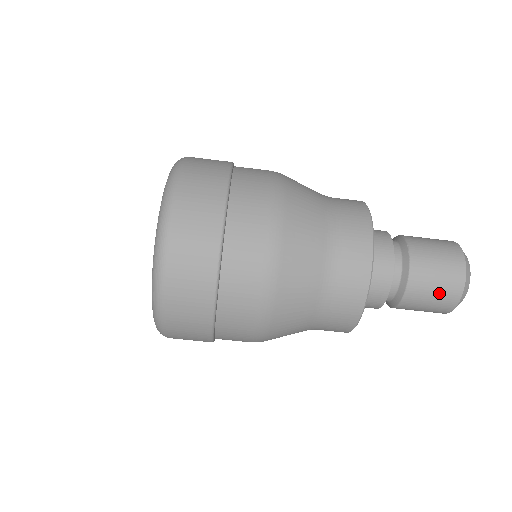
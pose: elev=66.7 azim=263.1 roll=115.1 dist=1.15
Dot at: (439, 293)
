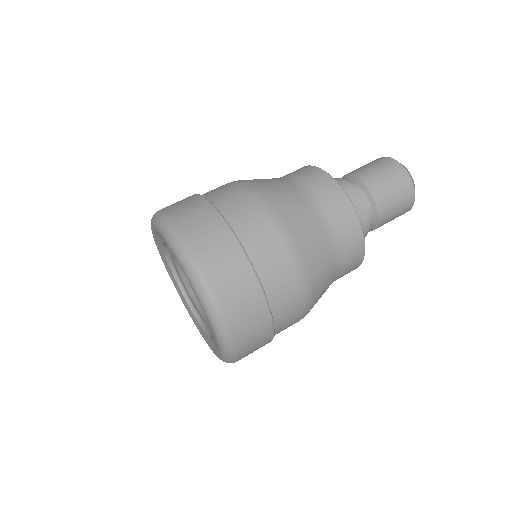
Dot at: (394, 183)
